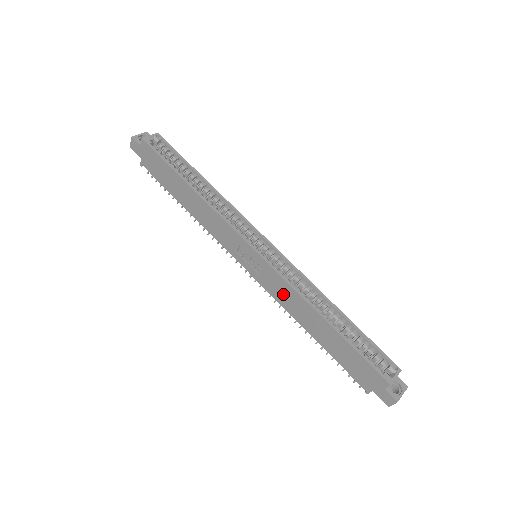
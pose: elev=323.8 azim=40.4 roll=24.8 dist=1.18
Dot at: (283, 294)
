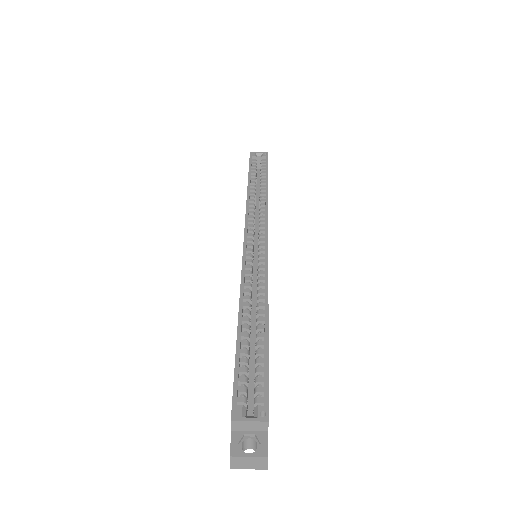
Dot at: occluded
